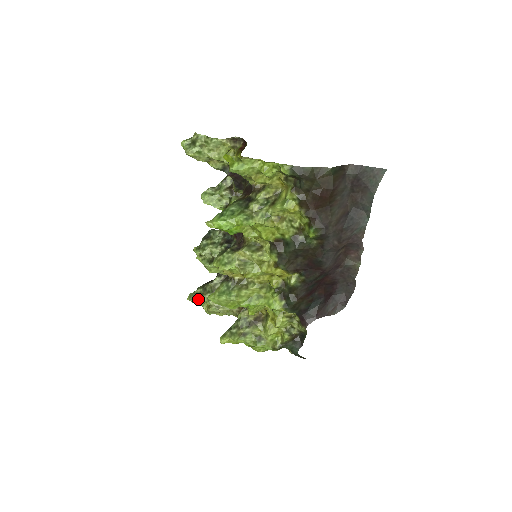
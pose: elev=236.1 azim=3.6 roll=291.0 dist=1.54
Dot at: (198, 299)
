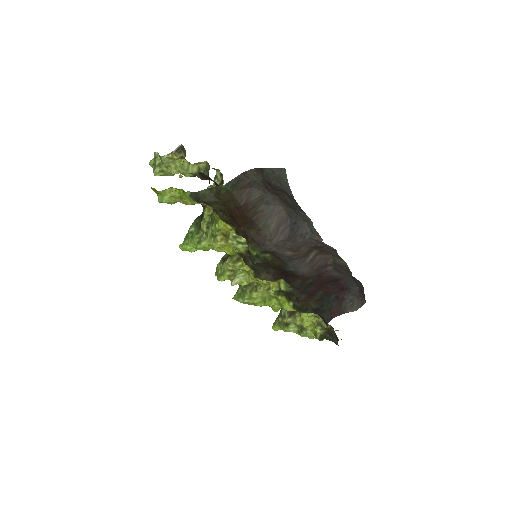
Dot at: occluded
